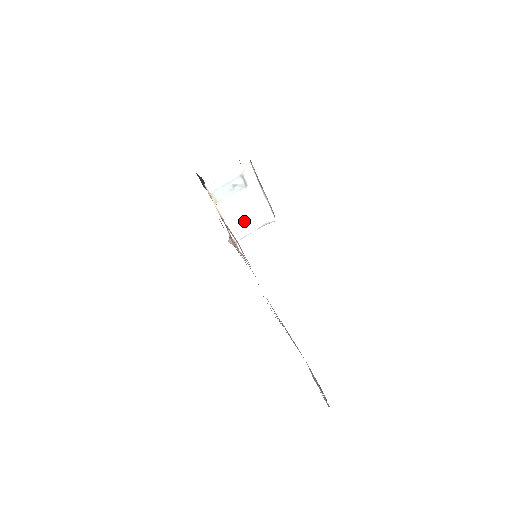
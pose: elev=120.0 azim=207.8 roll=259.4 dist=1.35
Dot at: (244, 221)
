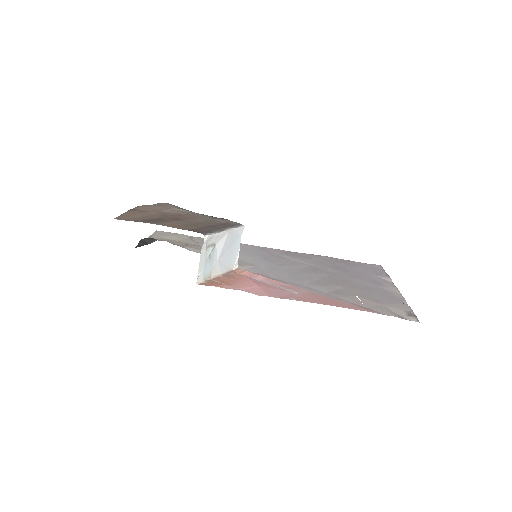
Dot at: (231, 255)
